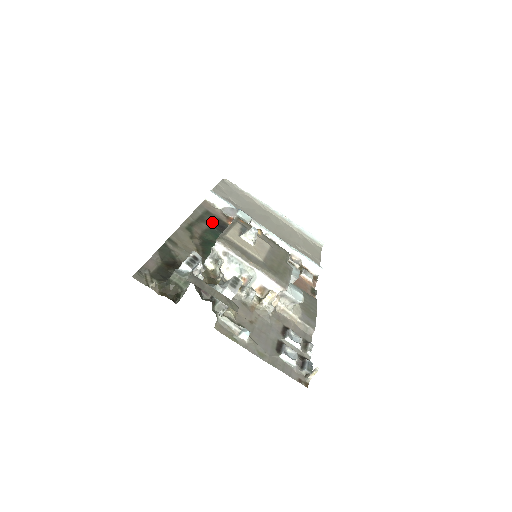
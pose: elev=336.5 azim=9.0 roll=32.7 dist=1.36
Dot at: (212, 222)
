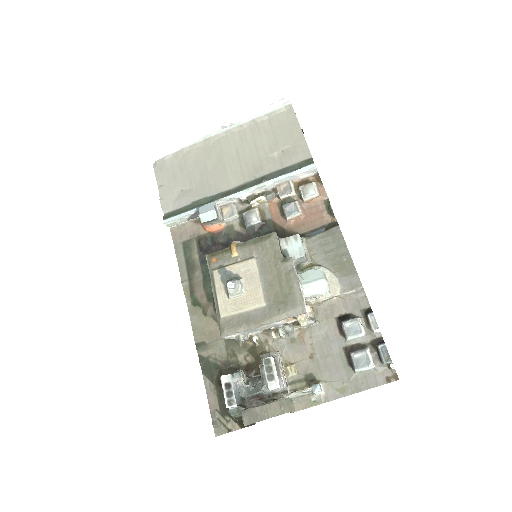
Dot at: (198, 256)
